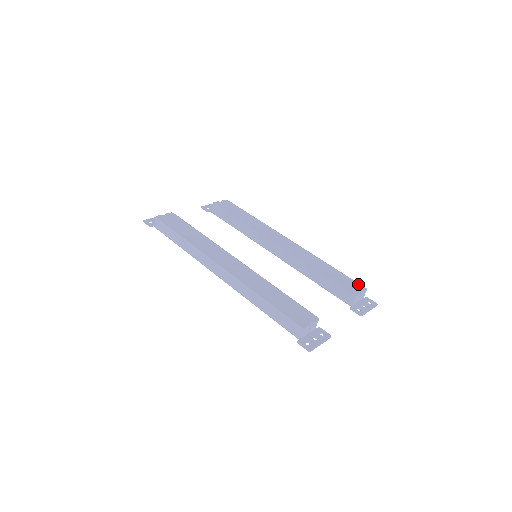
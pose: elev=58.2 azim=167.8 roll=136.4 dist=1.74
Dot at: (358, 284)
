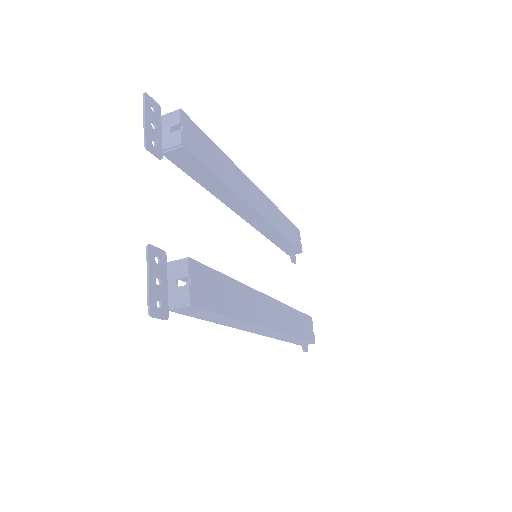
Dot at: (297, 229)
